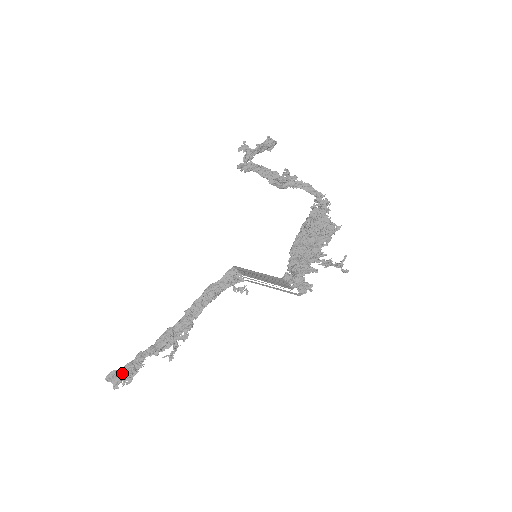
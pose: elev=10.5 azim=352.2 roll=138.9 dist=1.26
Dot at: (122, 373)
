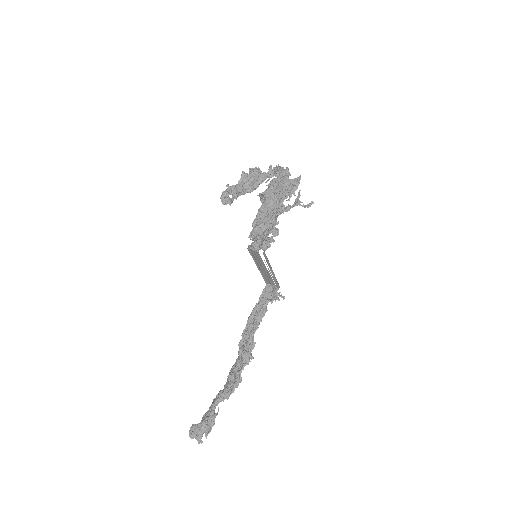
Dot at: (198, 424)
